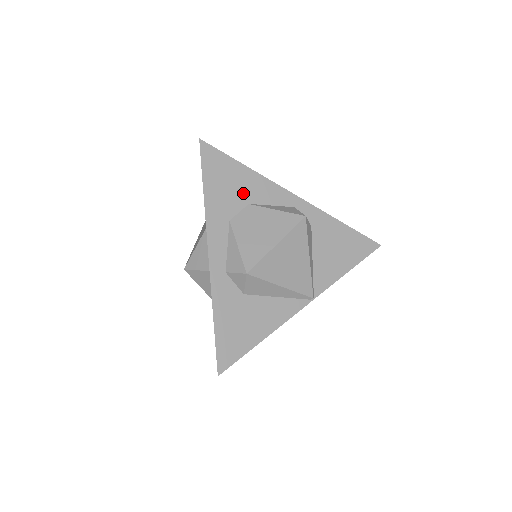
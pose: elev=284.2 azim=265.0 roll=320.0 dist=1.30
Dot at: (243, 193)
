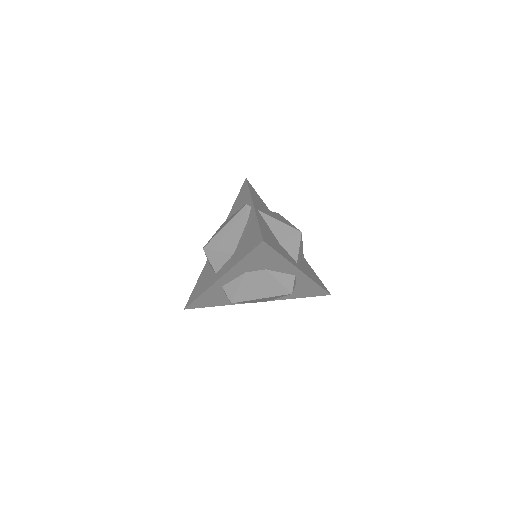
Dot at: (267, 265)
